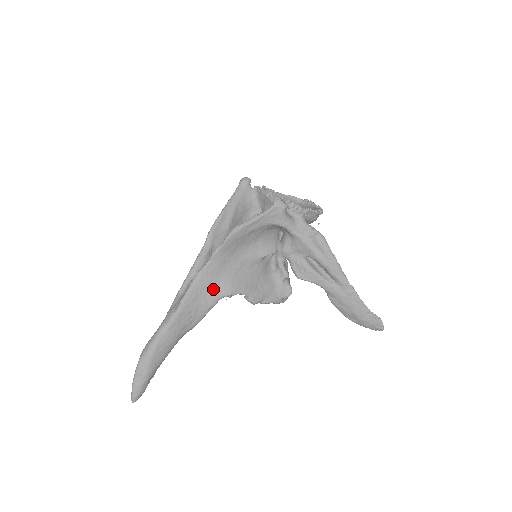
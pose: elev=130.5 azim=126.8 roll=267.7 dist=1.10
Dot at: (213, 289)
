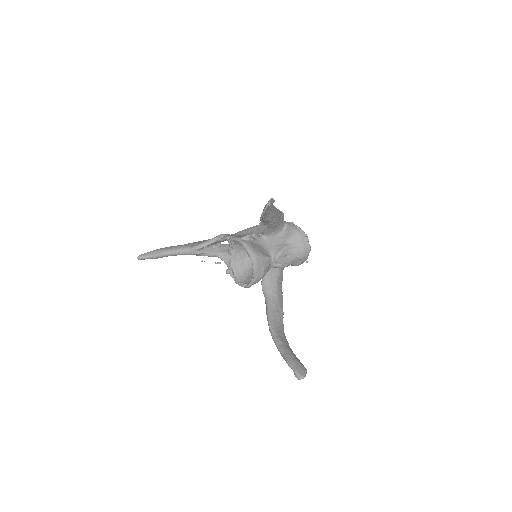
Dot at: occluded
